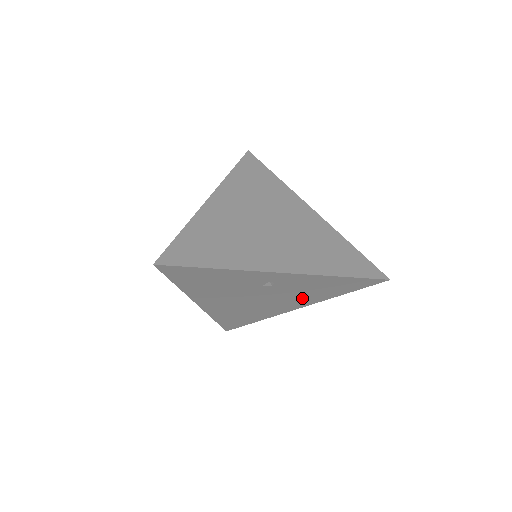
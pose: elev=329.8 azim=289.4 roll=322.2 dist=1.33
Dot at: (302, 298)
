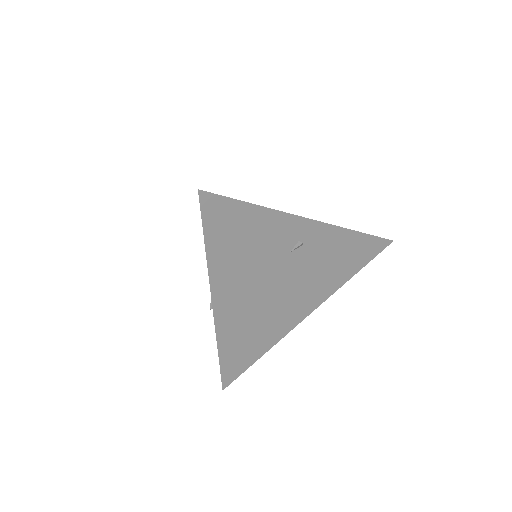
Dot at: (318, 286)
